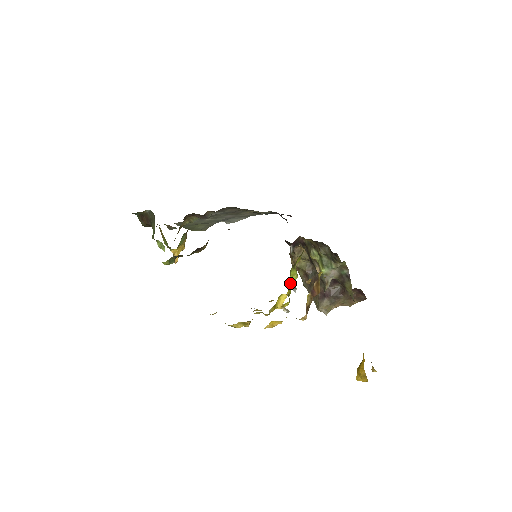
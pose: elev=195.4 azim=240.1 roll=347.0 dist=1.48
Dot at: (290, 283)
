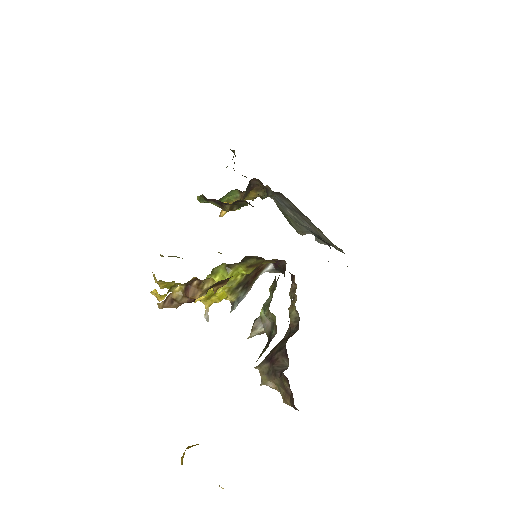
Dot at: occluded
